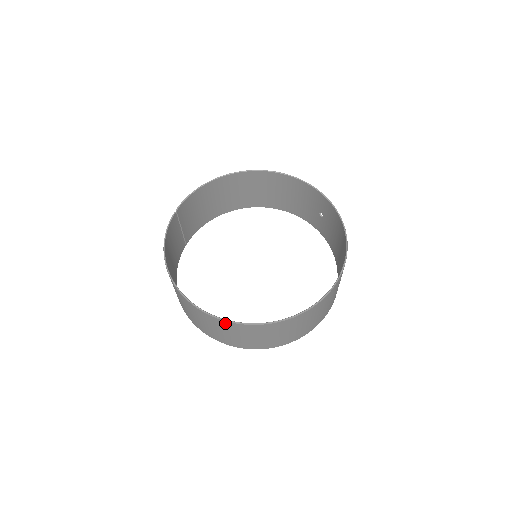
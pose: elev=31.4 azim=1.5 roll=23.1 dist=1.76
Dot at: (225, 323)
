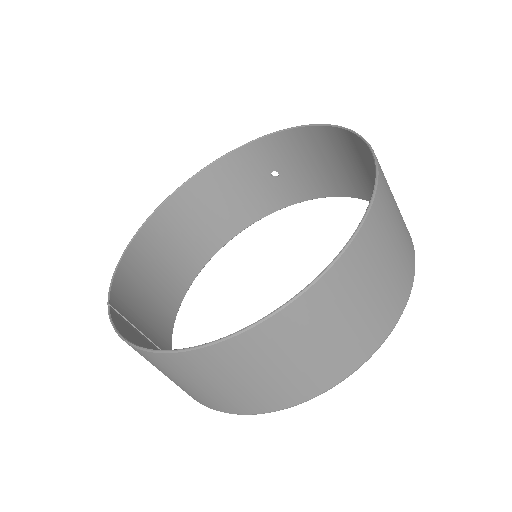
Dot at: (304, 304)
